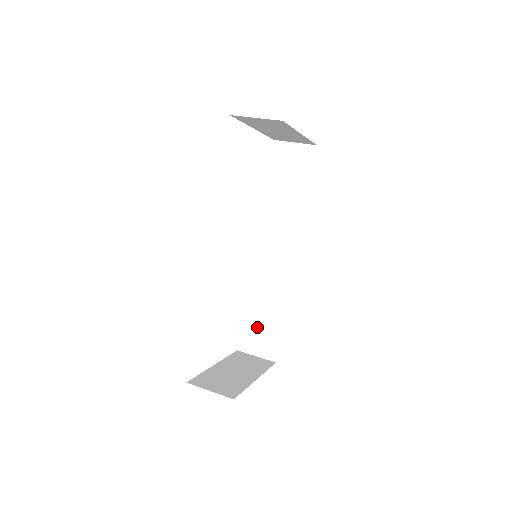
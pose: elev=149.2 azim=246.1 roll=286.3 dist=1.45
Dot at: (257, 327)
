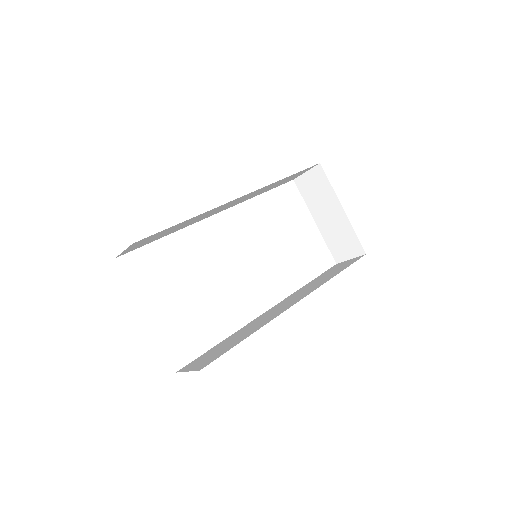
Dot at: (214, 351)
